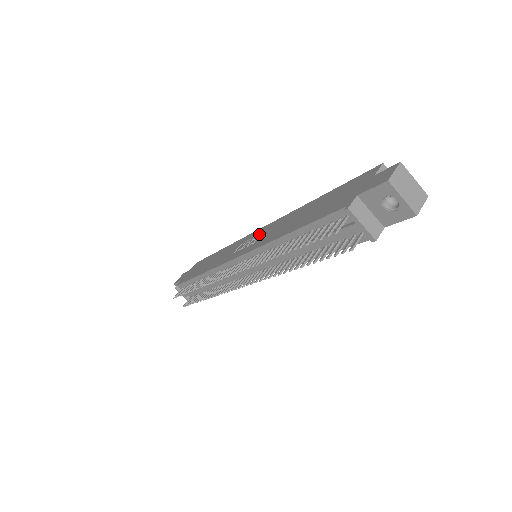
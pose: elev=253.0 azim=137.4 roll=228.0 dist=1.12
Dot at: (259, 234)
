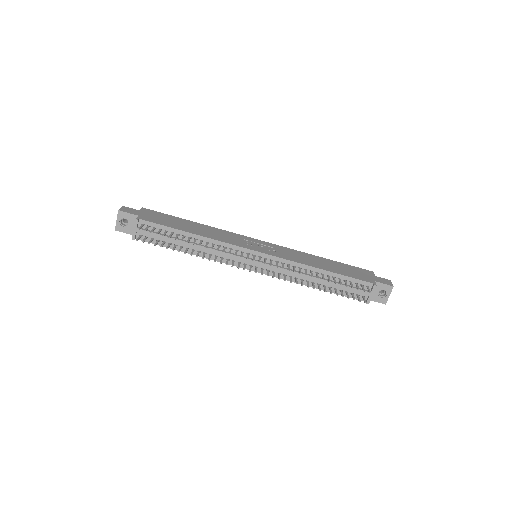
Dot at: (270, 246)
